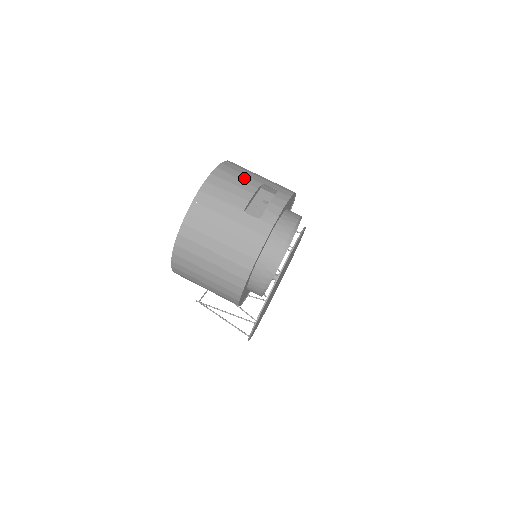
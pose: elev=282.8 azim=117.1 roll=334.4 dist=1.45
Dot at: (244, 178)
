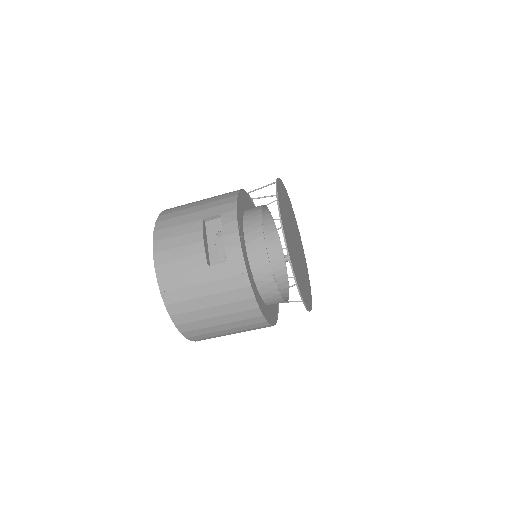
Dot at: (183, 230)
